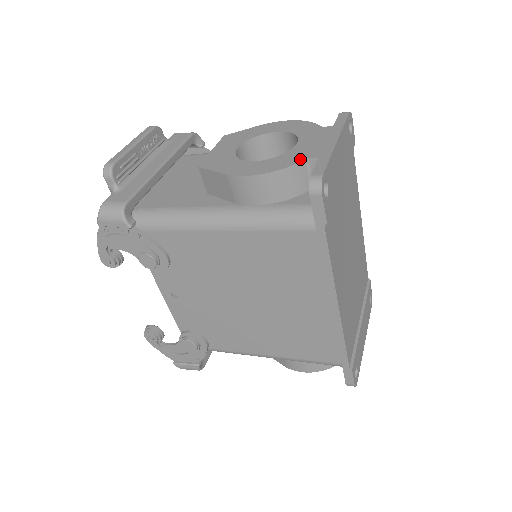
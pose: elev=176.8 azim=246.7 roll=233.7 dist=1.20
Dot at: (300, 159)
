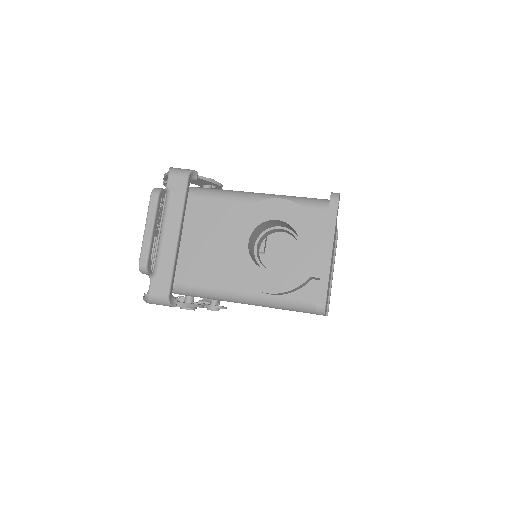
Dot at: (305, 277)
